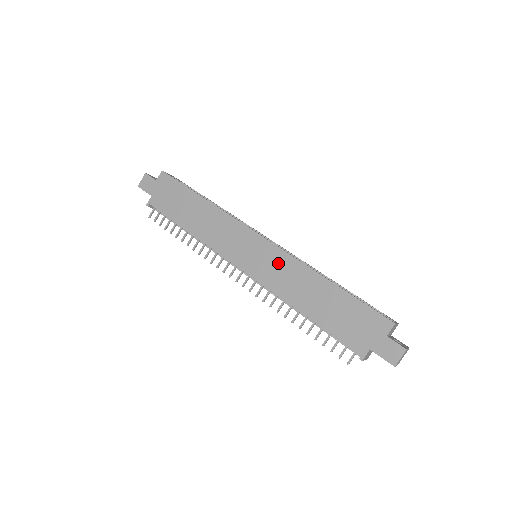
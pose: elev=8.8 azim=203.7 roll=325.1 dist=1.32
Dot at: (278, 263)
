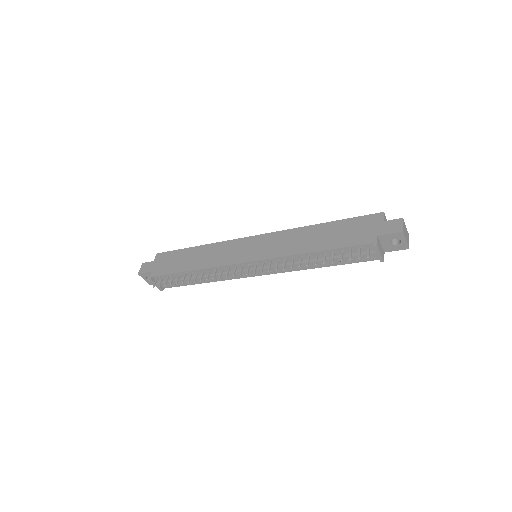
Dot at: (275, 240)
